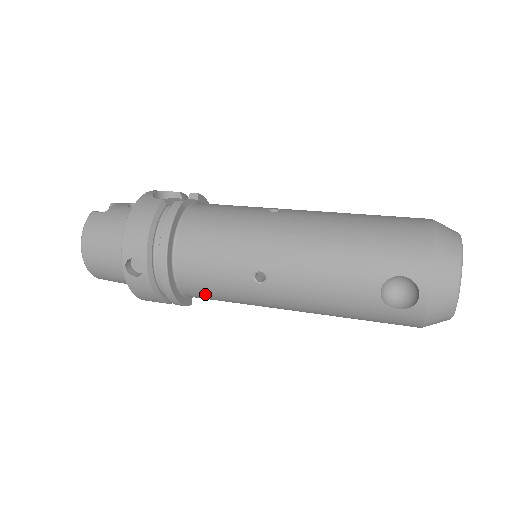
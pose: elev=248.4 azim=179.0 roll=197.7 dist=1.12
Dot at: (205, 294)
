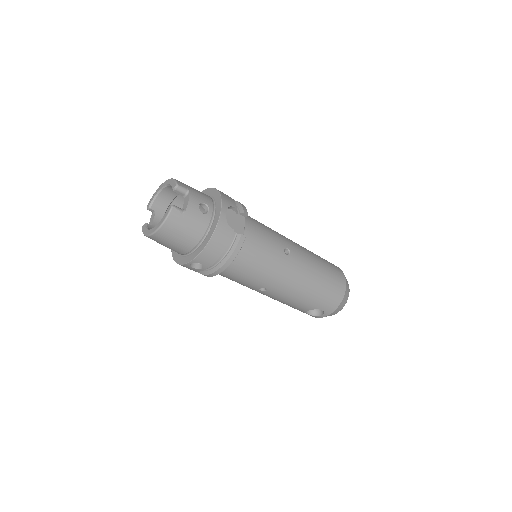
Dot at: occluded
